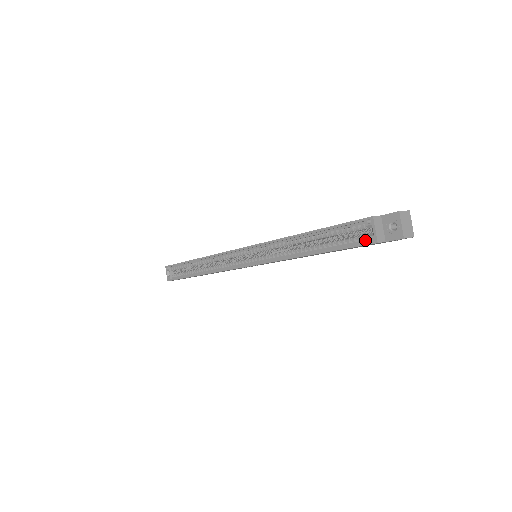
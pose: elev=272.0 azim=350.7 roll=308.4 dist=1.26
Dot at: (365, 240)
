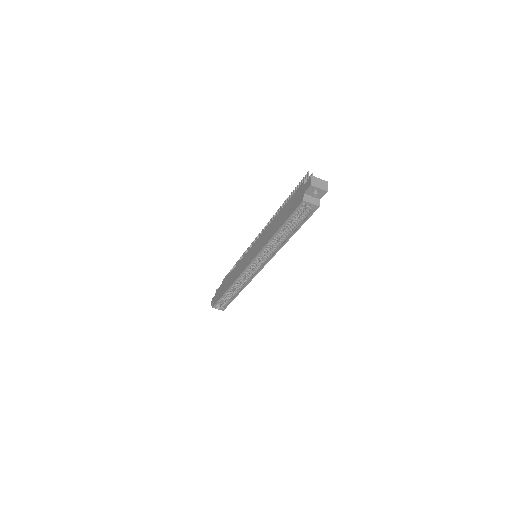
Dot at: (311, 210)
